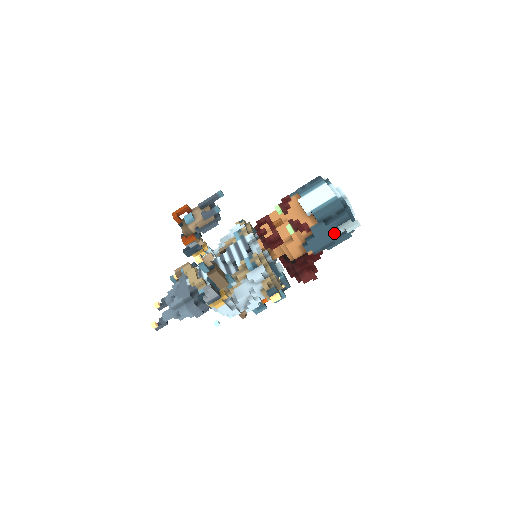
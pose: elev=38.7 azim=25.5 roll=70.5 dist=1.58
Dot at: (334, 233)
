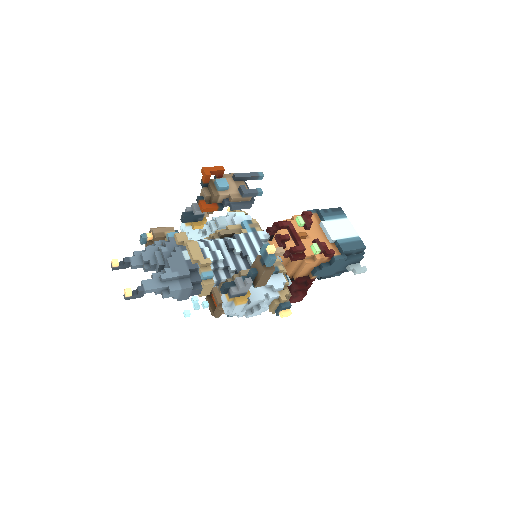
Dot at: (341, 269)
